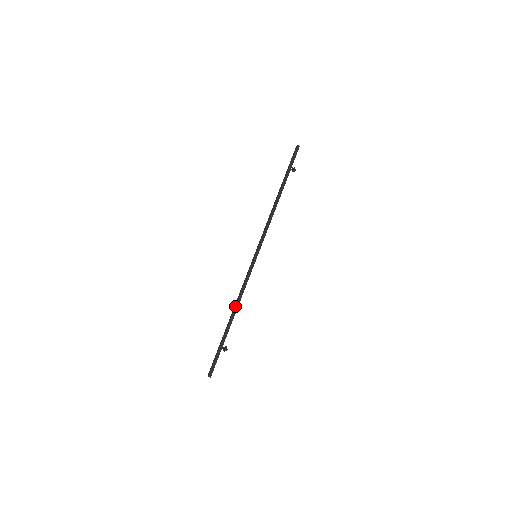
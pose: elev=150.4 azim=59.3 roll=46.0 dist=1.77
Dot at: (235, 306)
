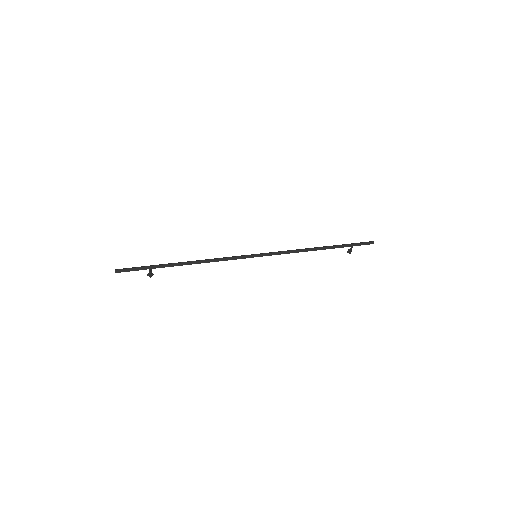
Dot at: (199, 260)
